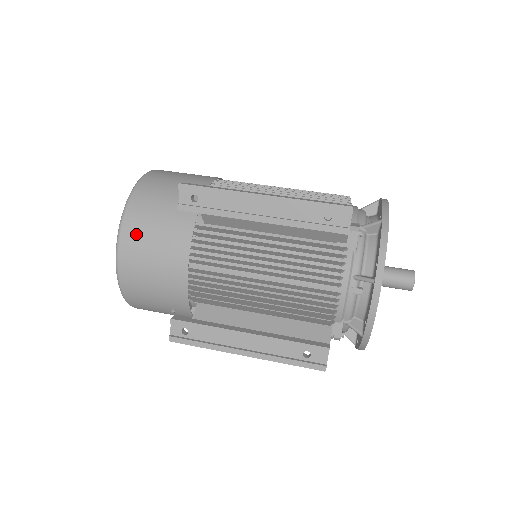
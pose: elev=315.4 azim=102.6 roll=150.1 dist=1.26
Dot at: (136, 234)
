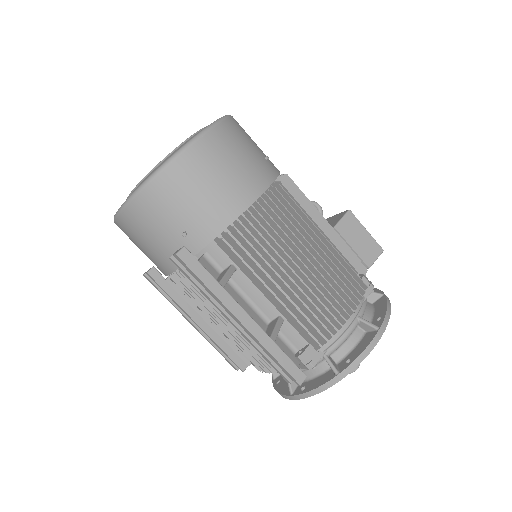
Dot at: (134, 225)
